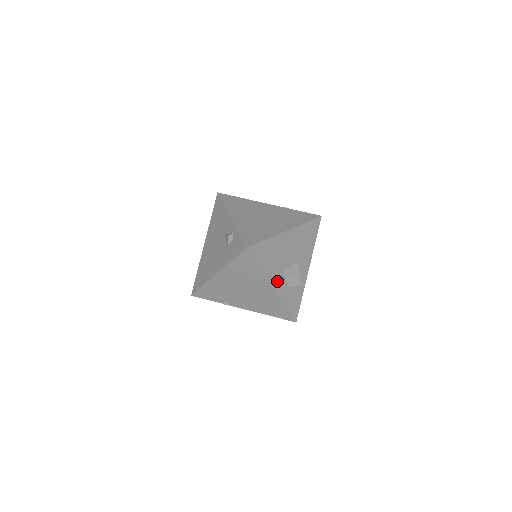
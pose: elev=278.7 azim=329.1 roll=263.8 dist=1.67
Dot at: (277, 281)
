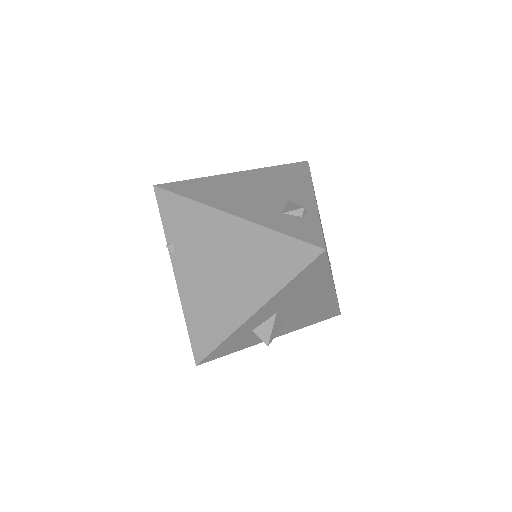
Dot at: (264, 312)
